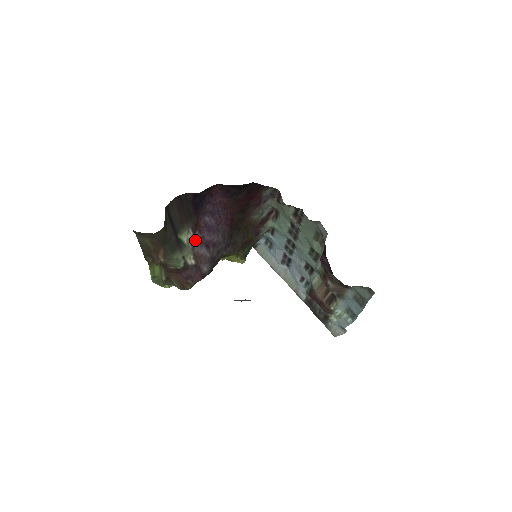
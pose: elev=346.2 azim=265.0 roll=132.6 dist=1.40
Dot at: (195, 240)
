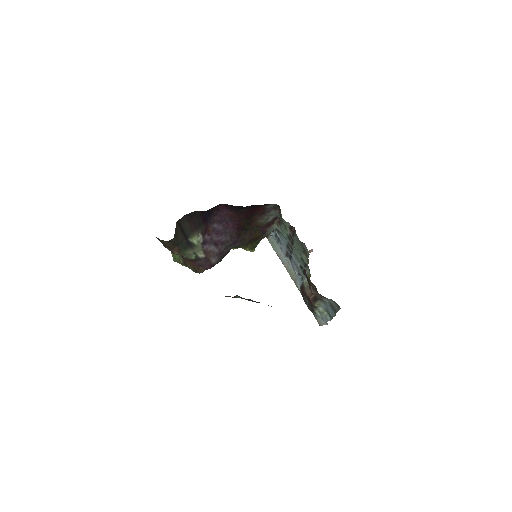
Dot at: (205, 241)
